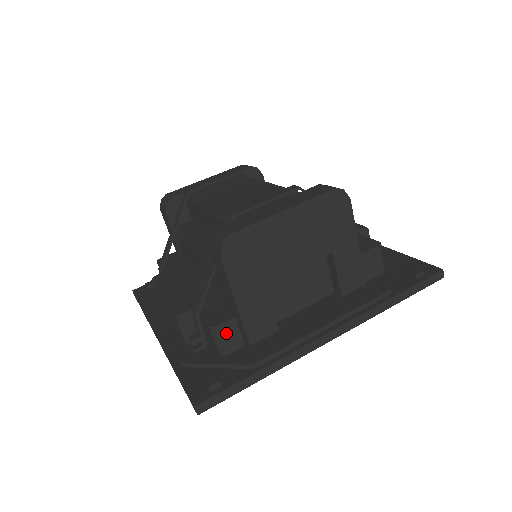
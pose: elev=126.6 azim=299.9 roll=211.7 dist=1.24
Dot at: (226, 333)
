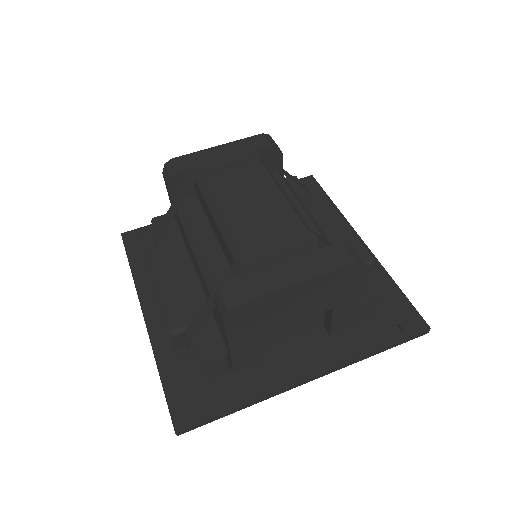
Dot at: (214, 367)
